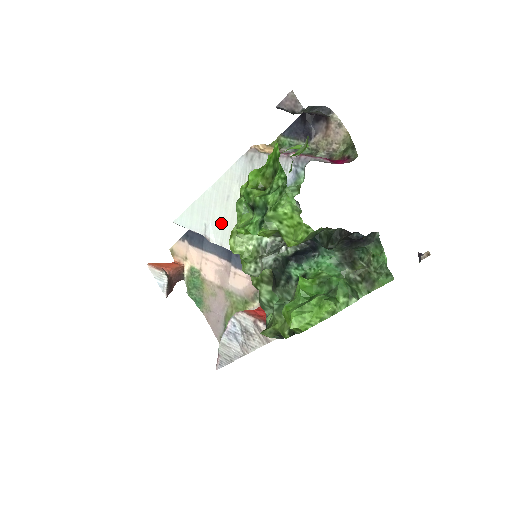
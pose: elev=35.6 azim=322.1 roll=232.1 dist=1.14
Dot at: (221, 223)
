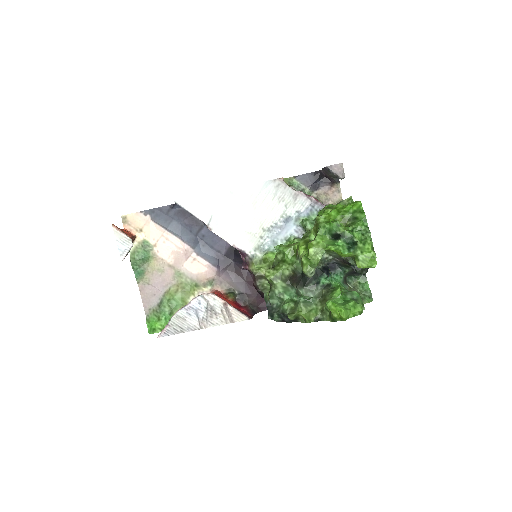
Dot at: (229, 220)
